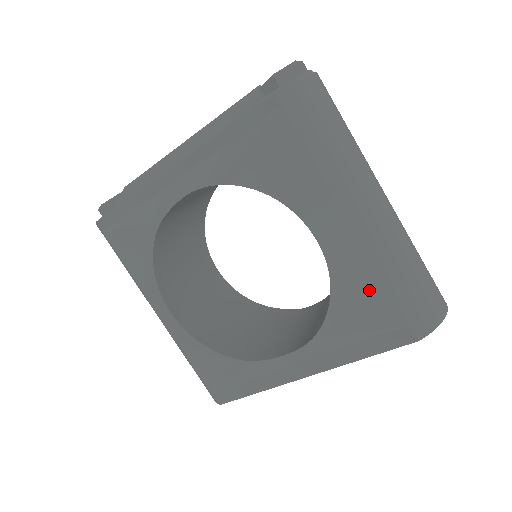
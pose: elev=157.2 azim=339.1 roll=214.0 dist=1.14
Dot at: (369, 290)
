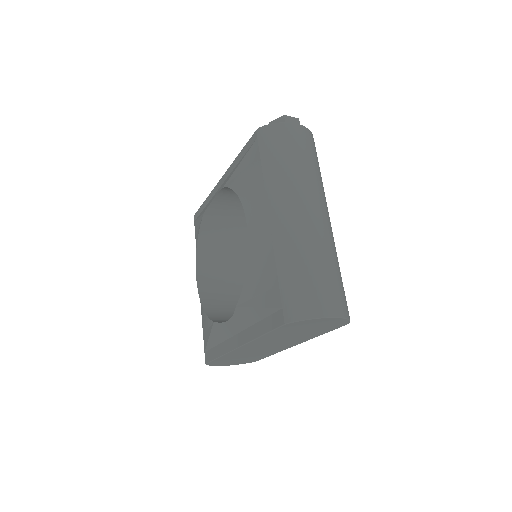
Dot at: (268, 273)
